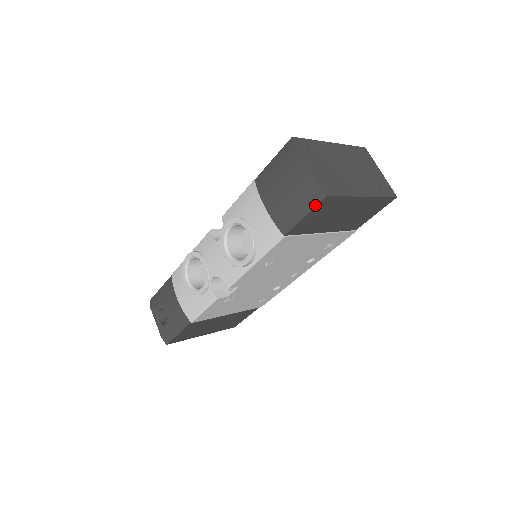
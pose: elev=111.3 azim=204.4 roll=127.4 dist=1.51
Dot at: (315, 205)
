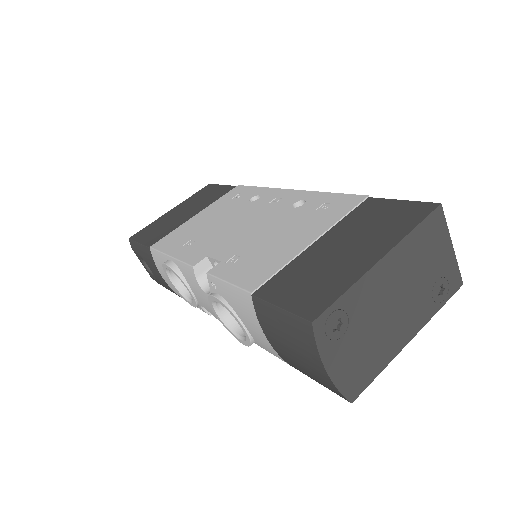
Dot at: occluded
